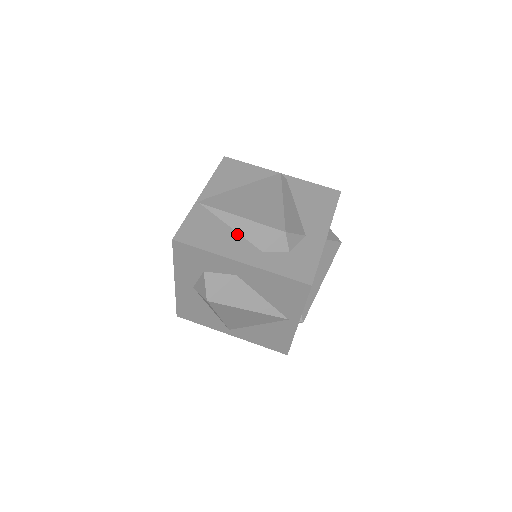
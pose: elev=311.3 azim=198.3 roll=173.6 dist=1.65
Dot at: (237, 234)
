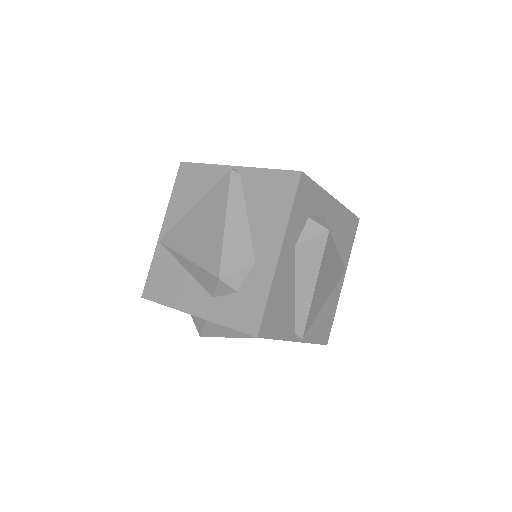
Dot at: (191, 277)
